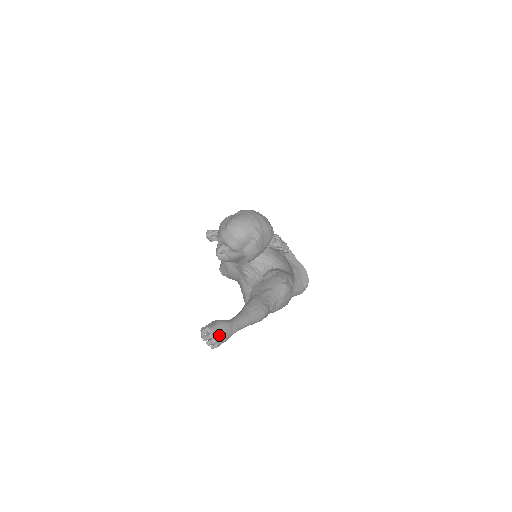
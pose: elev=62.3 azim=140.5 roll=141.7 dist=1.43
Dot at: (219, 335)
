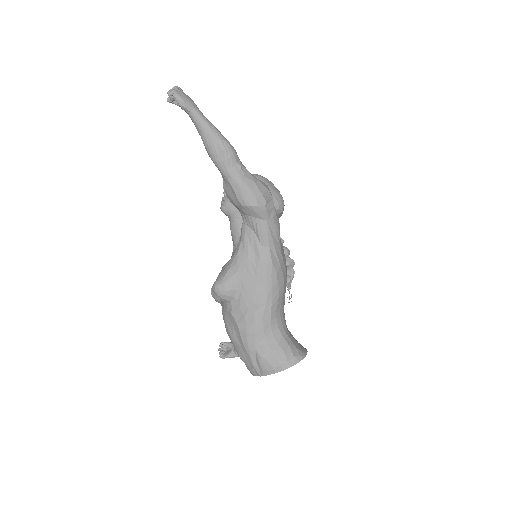
Dot at: (182, 92)
